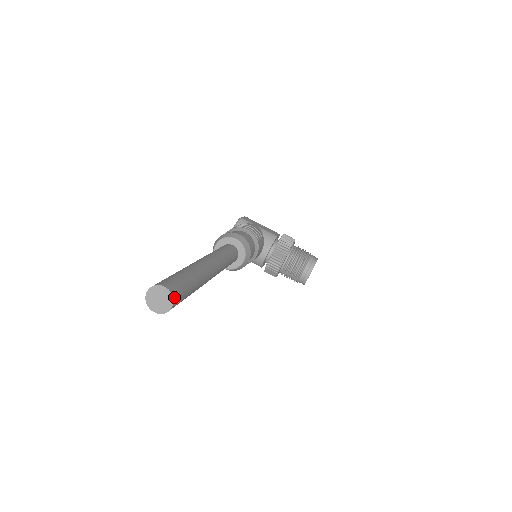
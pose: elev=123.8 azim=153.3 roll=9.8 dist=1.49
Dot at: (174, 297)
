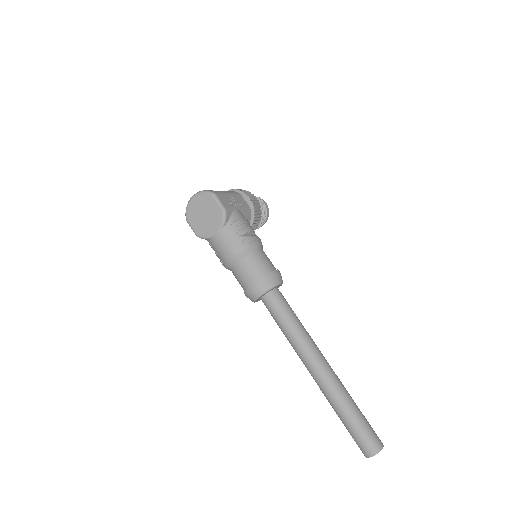
Dot at: occluded
